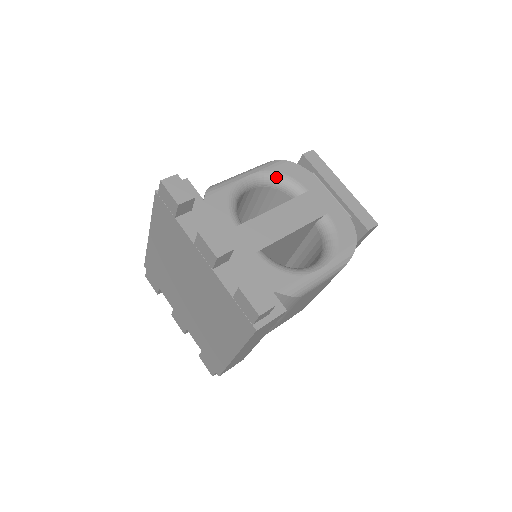
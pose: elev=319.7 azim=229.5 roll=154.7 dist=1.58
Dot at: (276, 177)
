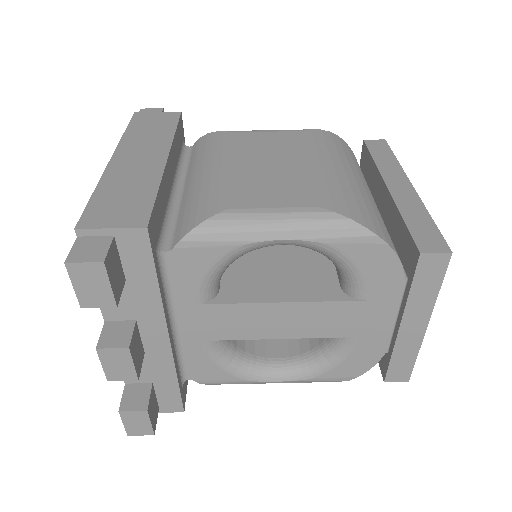
Dot at: (334, 257)
